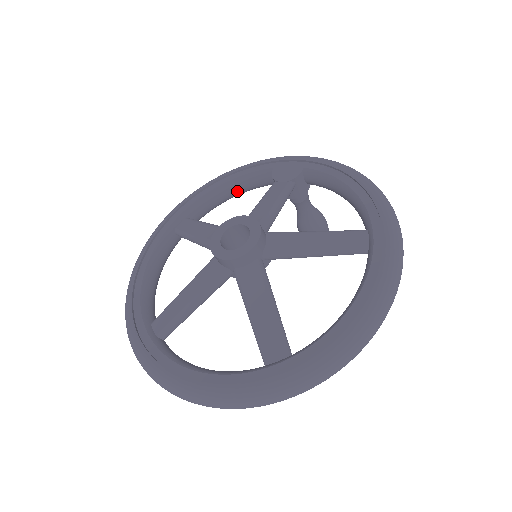
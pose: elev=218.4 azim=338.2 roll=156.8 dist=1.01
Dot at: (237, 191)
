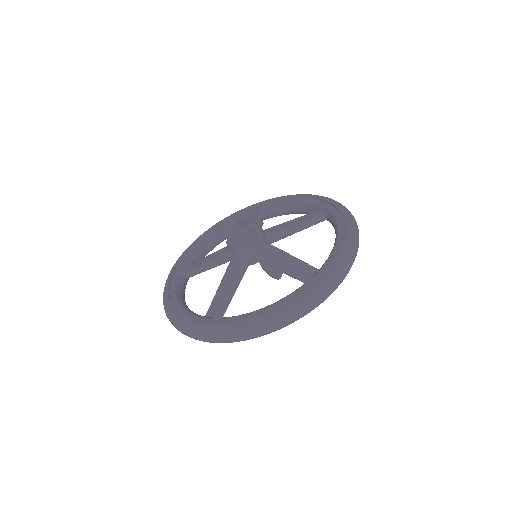
Dot at: (215, 242)
